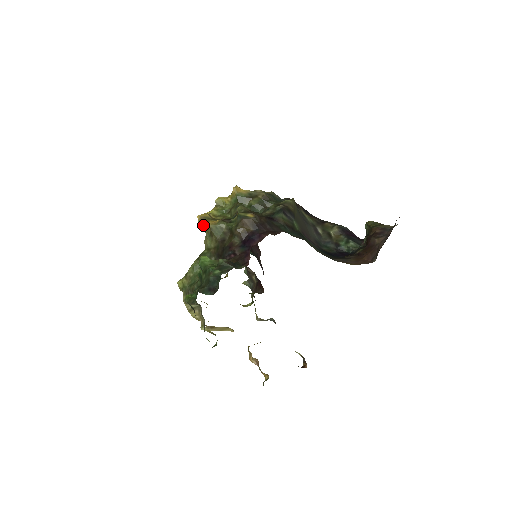
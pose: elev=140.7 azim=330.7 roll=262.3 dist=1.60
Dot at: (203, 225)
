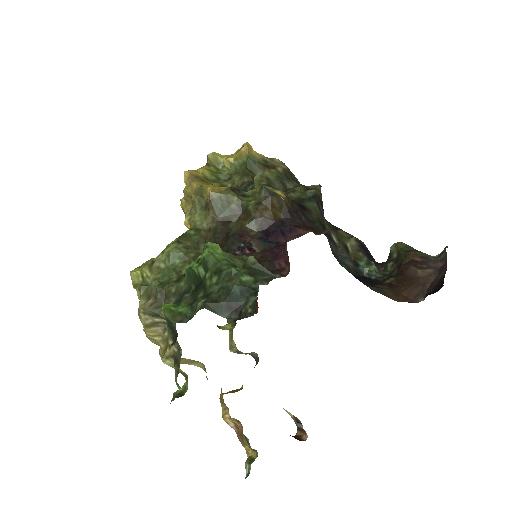
Dot at: (194, 188)
